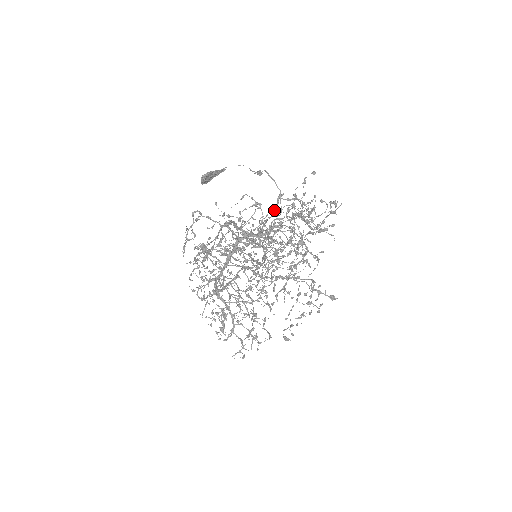
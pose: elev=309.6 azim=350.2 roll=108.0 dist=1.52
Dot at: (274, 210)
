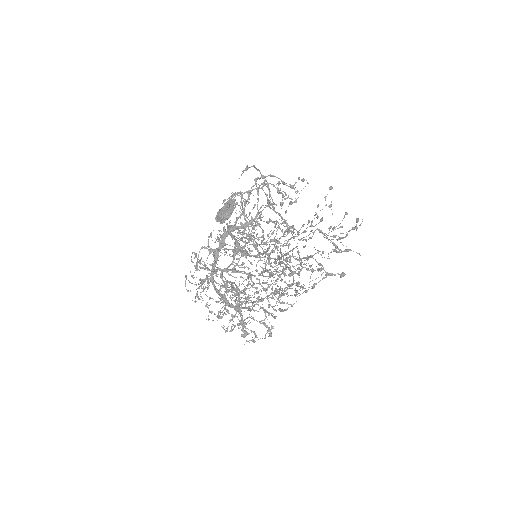
Dot at: occluded
